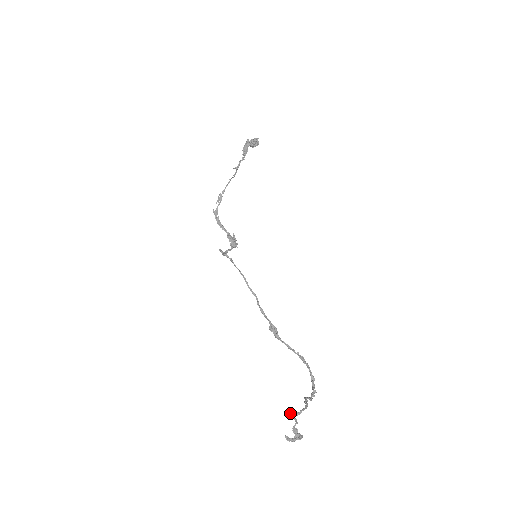
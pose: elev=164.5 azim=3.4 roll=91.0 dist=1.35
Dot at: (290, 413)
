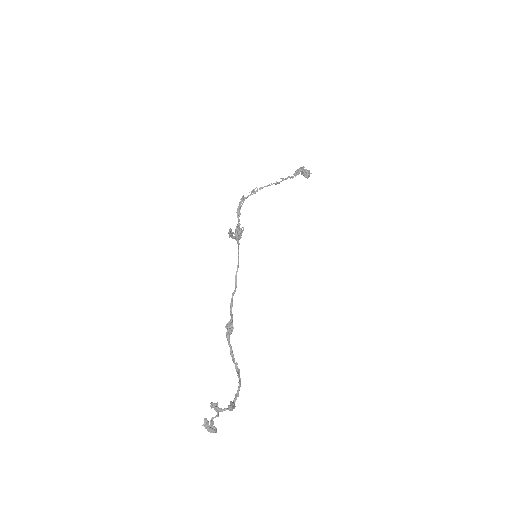
Dot at: (216, 403)
